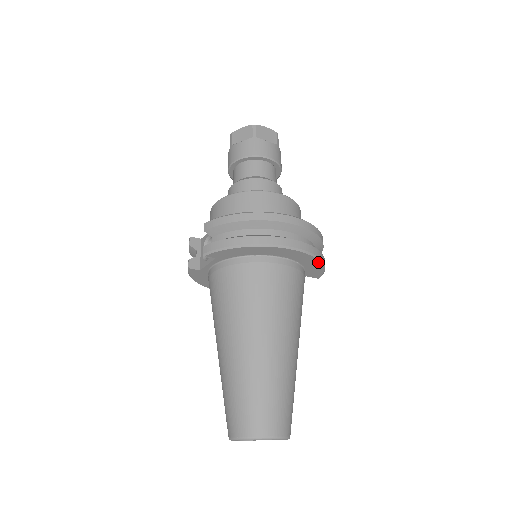
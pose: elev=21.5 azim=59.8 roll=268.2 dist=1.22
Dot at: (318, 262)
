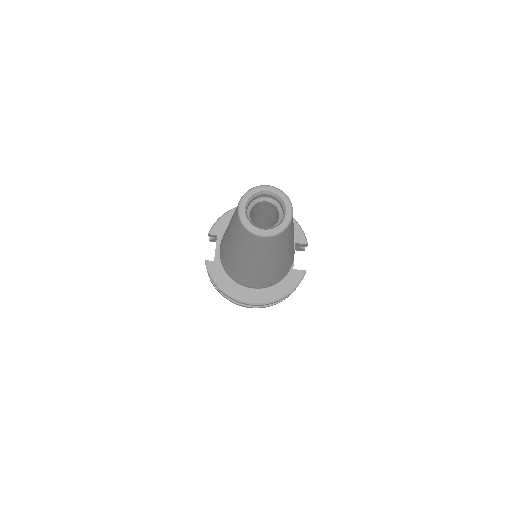
Dot at: occluded
